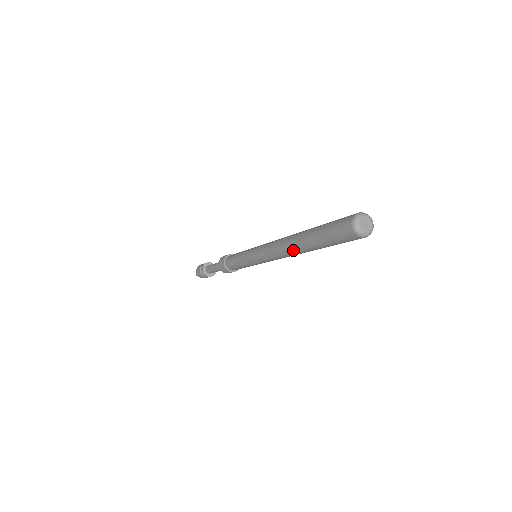
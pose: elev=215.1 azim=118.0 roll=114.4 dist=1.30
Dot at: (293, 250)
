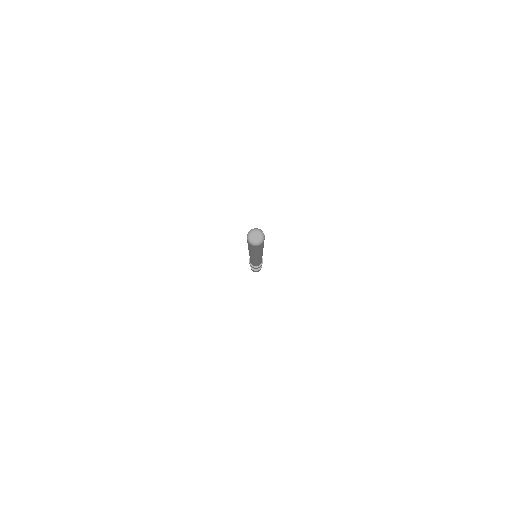
Dot at: (252, 254)
